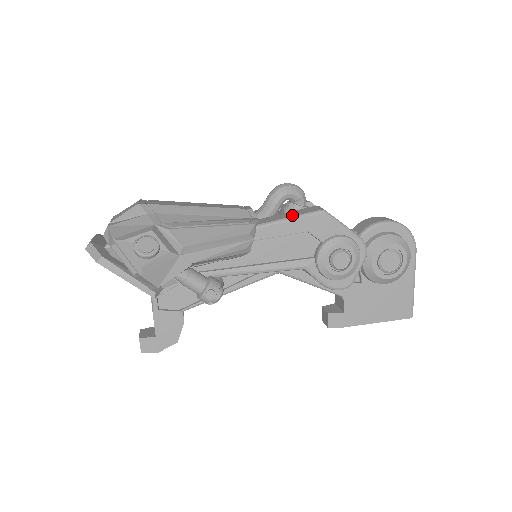
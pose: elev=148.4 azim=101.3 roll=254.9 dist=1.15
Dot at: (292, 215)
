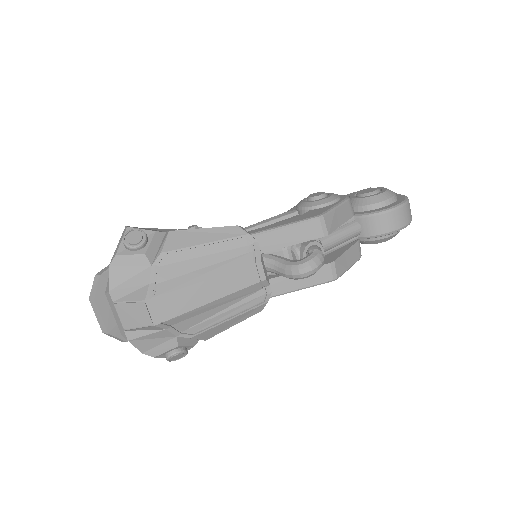
Dot at: (305, 285)
